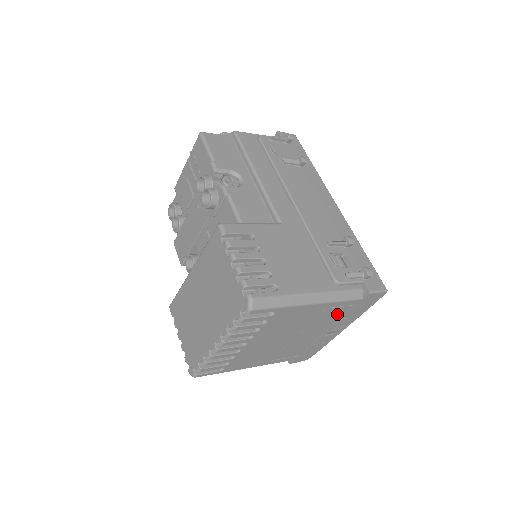
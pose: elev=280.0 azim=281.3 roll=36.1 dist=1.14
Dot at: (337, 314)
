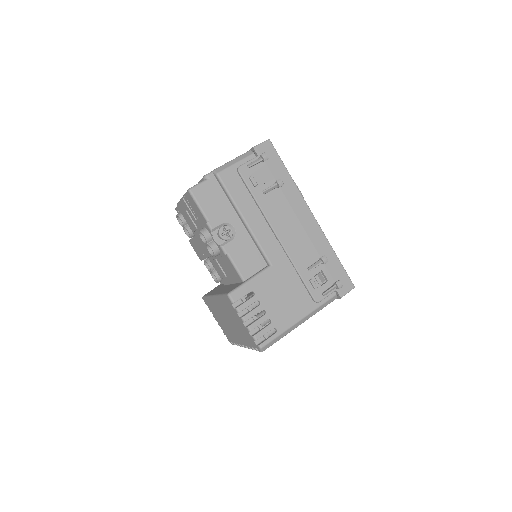
Dot at: occluded
